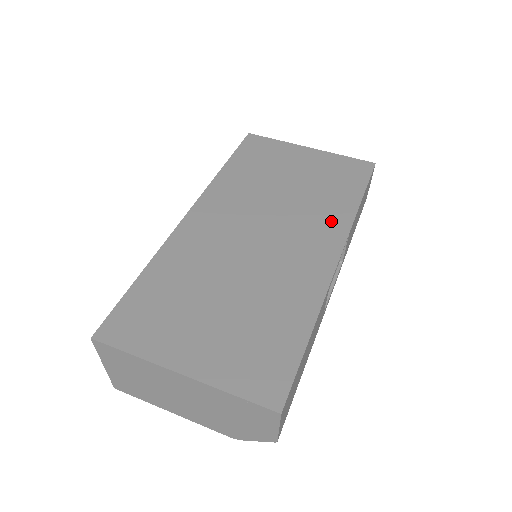
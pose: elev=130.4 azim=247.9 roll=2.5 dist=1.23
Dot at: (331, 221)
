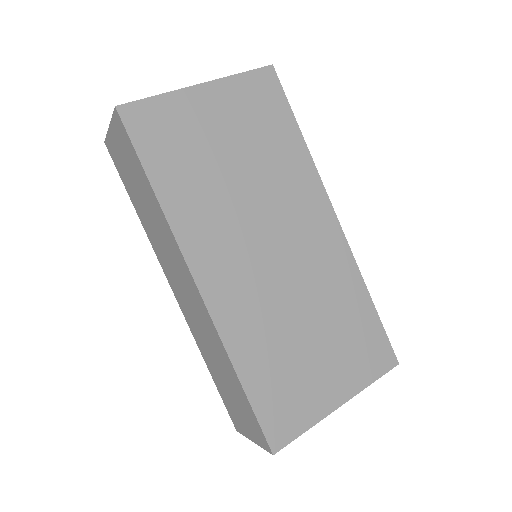
Dot at: (303, 183)
